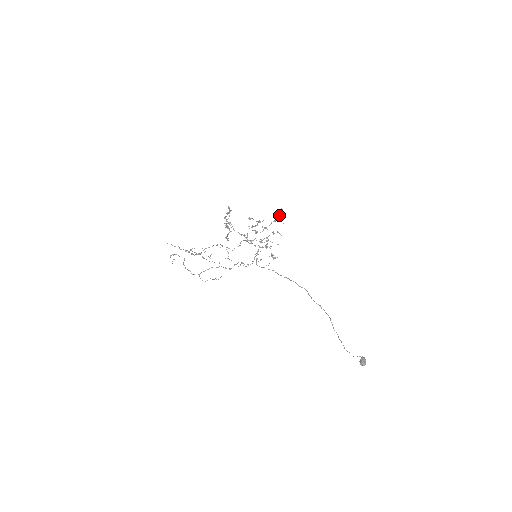
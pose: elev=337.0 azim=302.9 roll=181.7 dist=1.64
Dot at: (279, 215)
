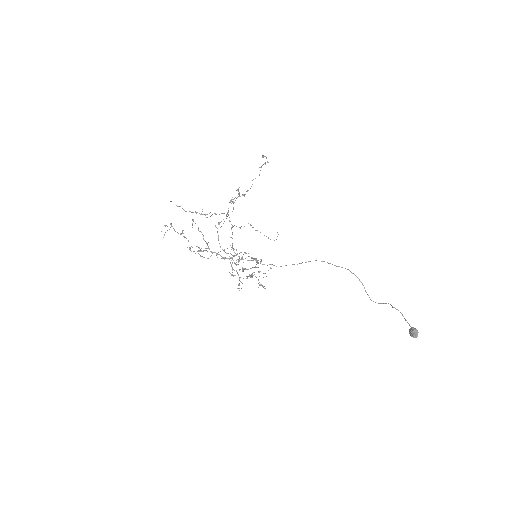
Dot at: (258, 260)
